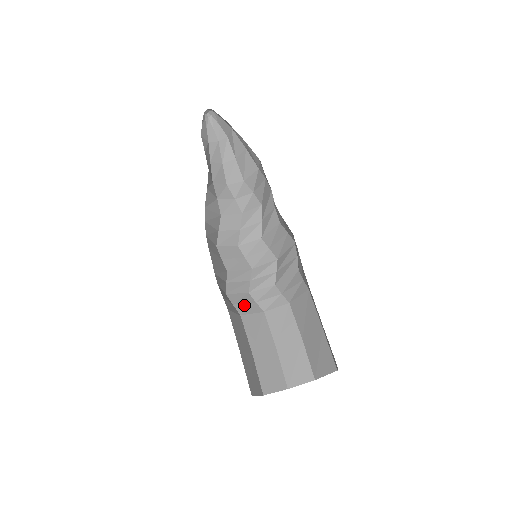
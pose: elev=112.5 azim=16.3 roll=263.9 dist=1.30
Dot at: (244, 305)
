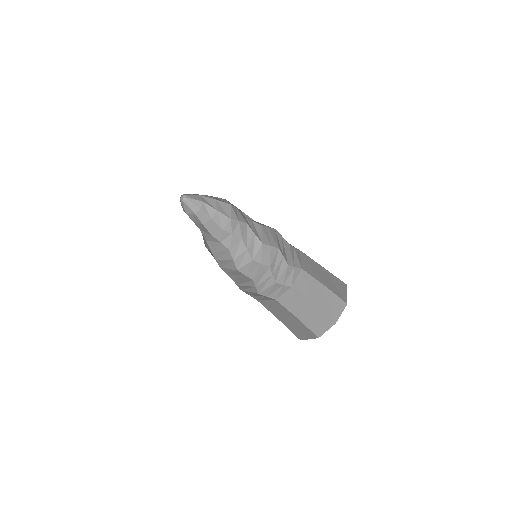
Dot at: (275, 292)
